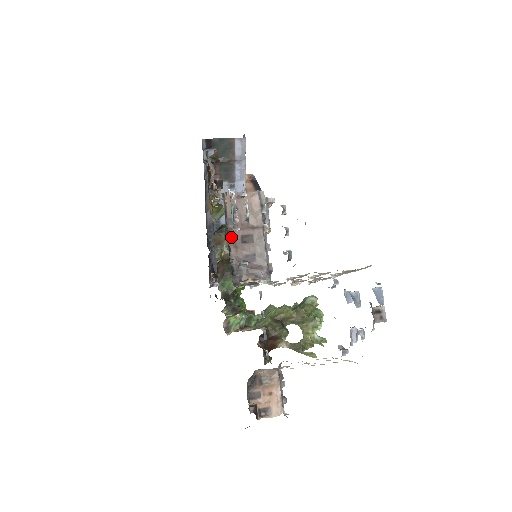
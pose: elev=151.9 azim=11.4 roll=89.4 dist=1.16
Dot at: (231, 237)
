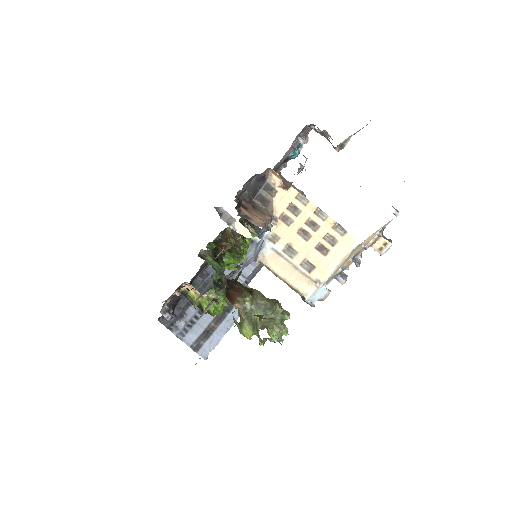
Dot at: occluded
